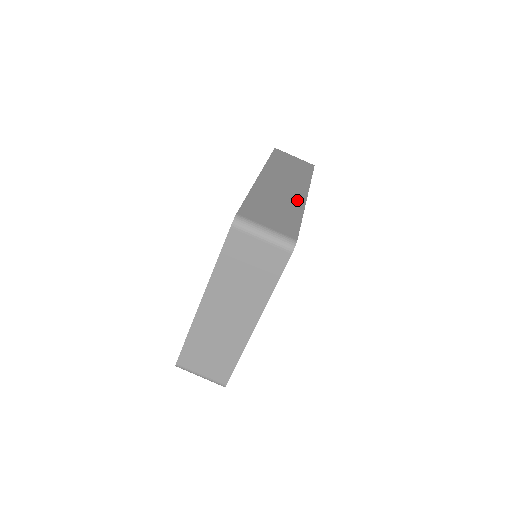
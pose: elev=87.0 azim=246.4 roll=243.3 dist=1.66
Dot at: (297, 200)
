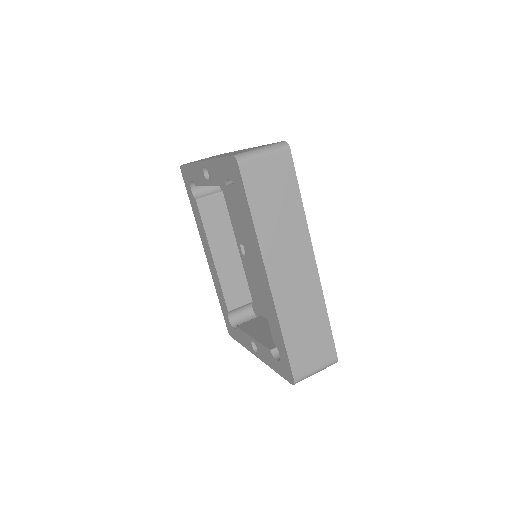
Dot at: occluded
